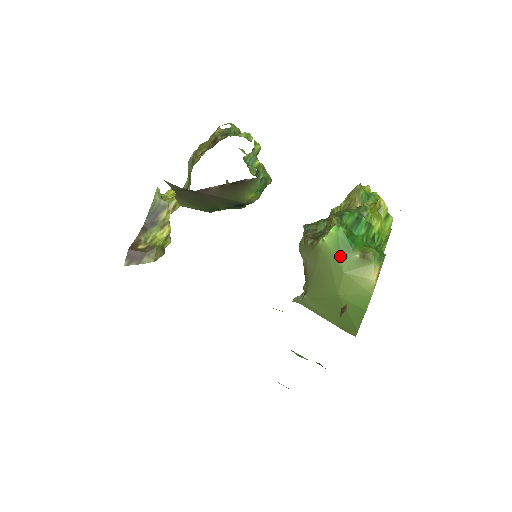
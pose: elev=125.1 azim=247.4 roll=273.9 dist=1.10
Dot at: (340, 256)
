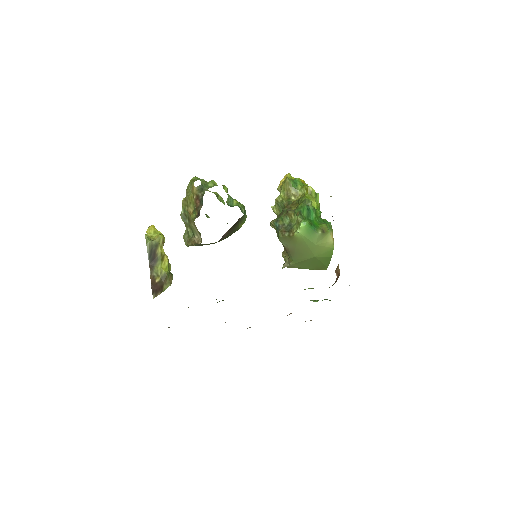
Dot at: (311, 237)
